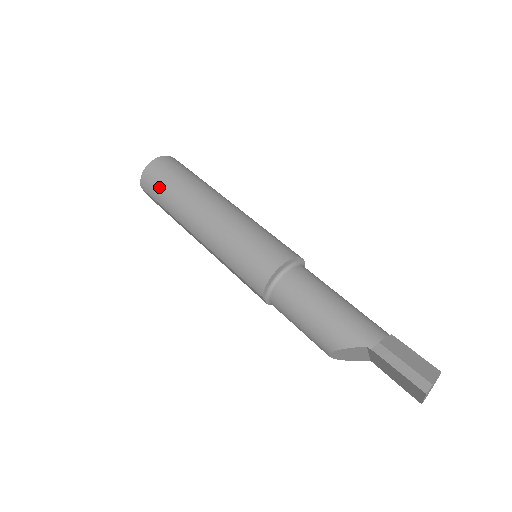
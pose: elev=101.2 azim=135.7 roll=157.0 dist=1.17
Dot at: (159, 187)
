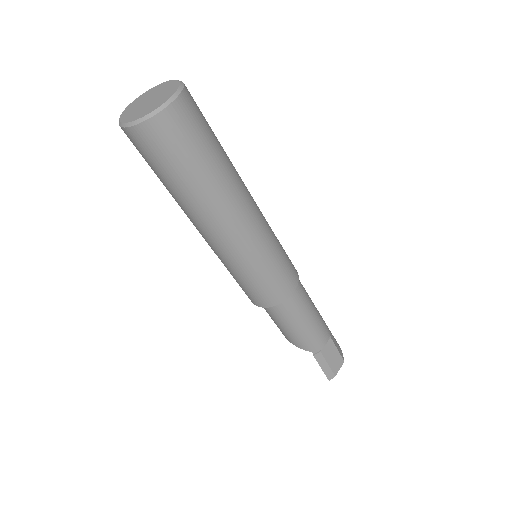
Dot at: (159, 167)
